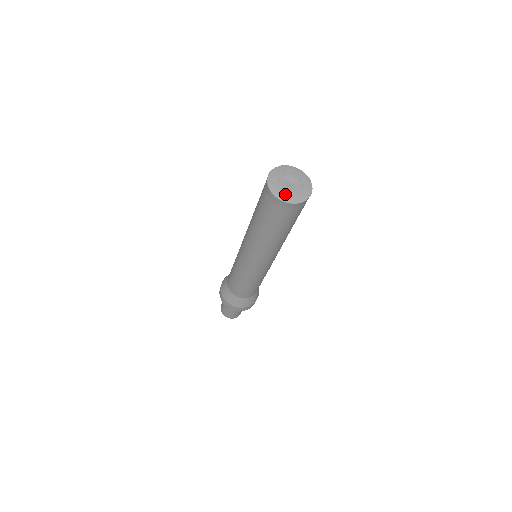
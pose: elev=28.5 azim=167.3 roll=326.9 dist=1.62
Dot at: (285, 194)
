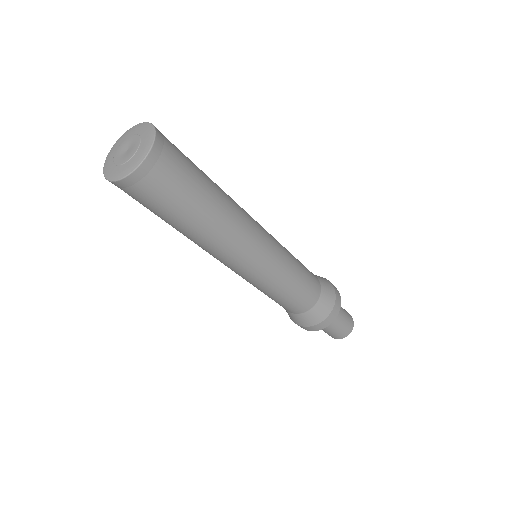
Dot at: (128, 164)
